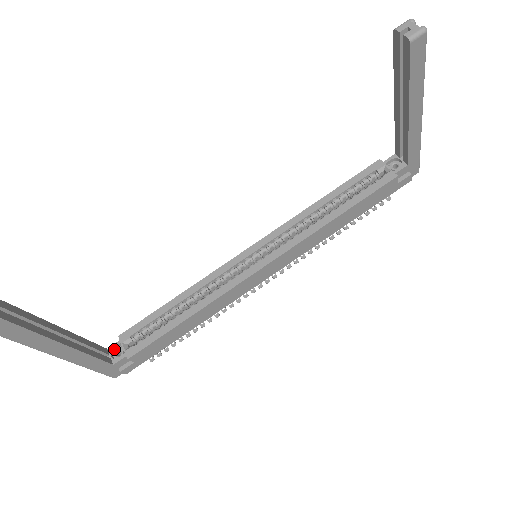
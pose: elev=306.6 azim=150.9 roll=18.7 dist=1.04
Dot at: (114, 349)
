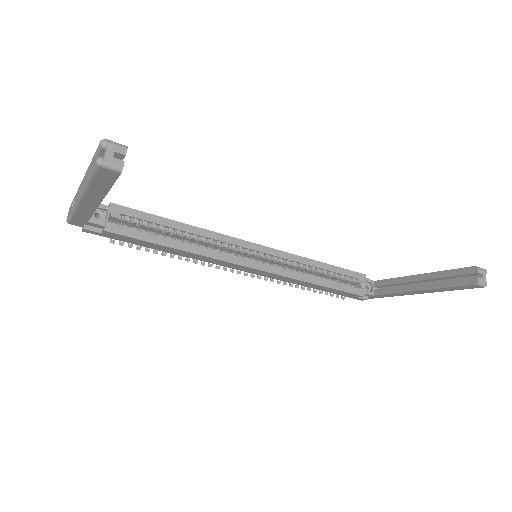
Dot at: (97, 208)
